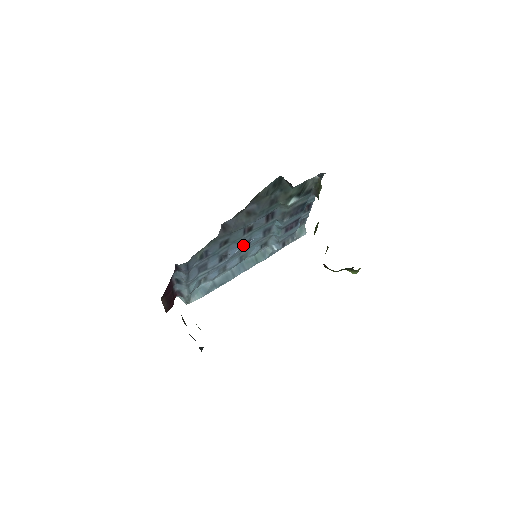
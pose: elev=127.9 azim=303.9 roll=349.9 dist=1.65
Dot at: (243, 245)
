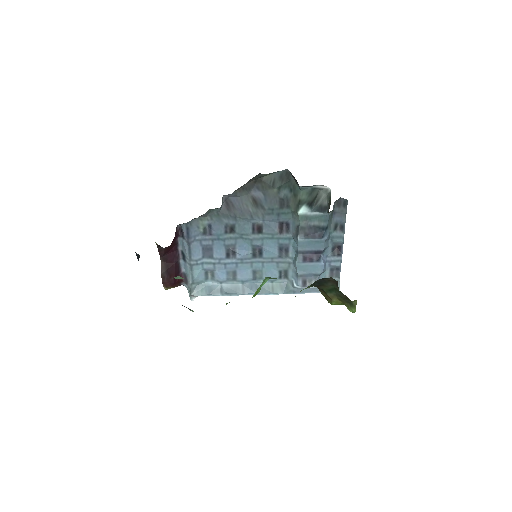
Dot at: (255, 252)
